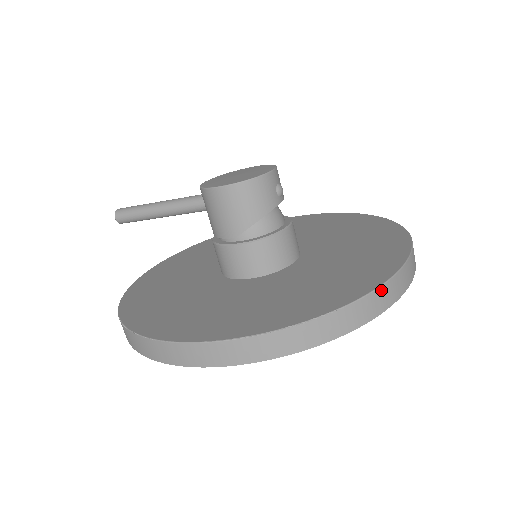
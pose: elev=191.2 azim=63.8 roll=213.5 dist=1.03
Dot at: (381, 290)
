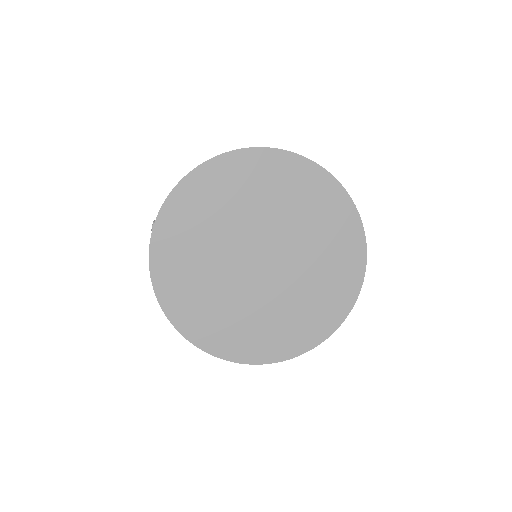
Dot at: occluded
